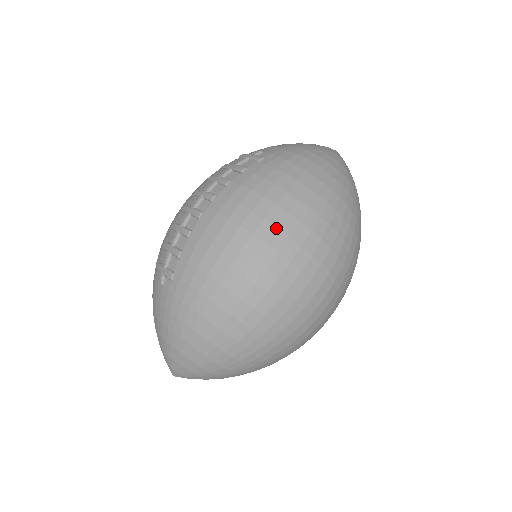
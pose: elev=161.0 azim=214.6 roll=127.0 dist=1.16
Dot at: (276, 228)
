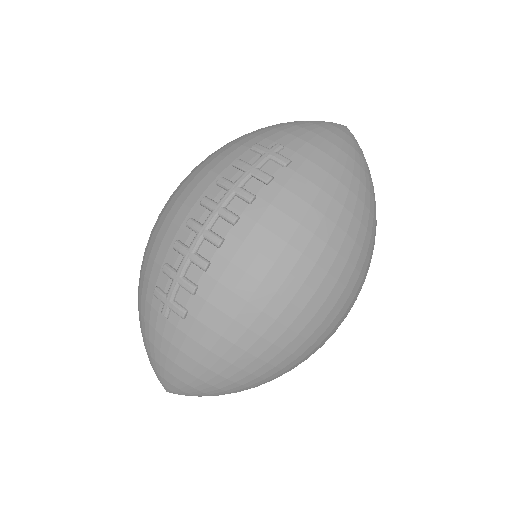
Dot at: (315, 264)
